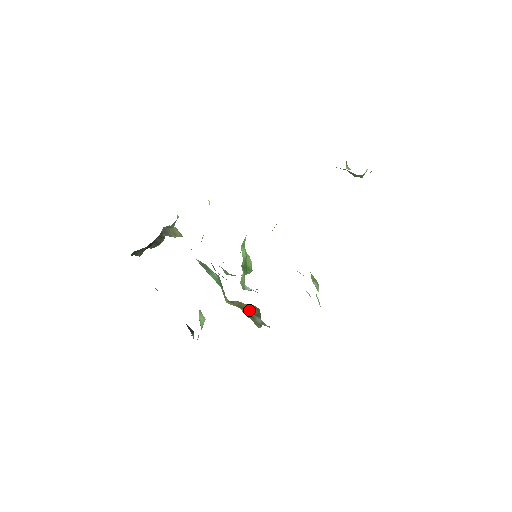
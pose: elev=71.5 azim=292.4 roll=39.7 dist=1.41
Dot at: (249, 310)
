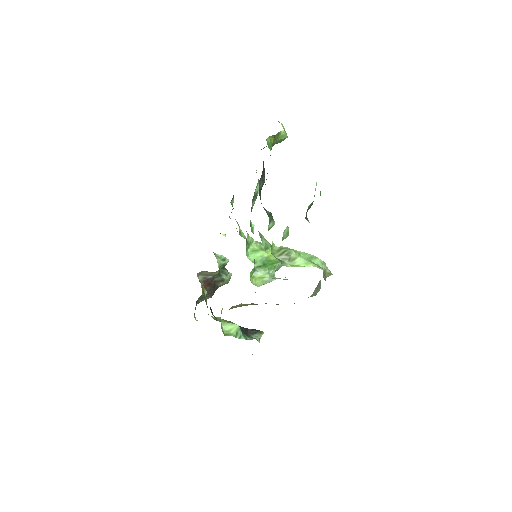
Dot at: occluded
